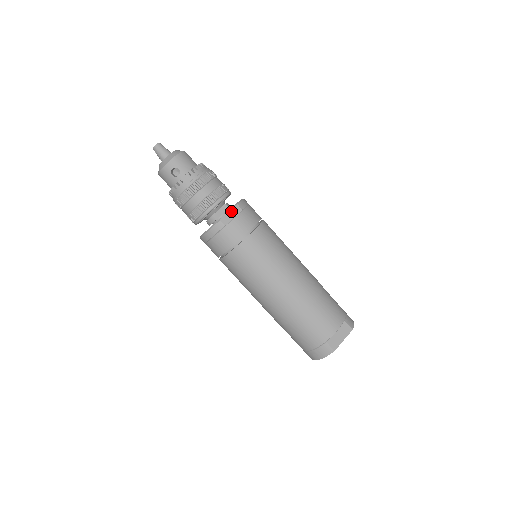
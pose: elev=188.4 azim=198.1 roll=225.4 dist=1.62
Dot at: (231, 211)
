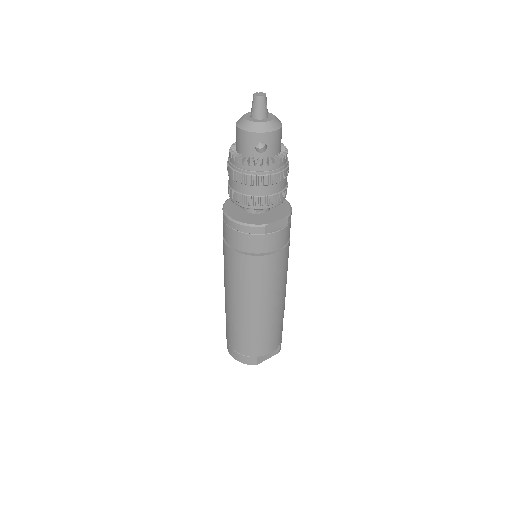
Dot at: (279, 222)
